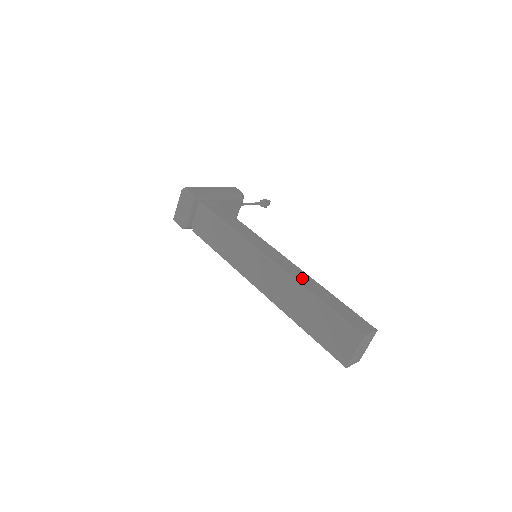
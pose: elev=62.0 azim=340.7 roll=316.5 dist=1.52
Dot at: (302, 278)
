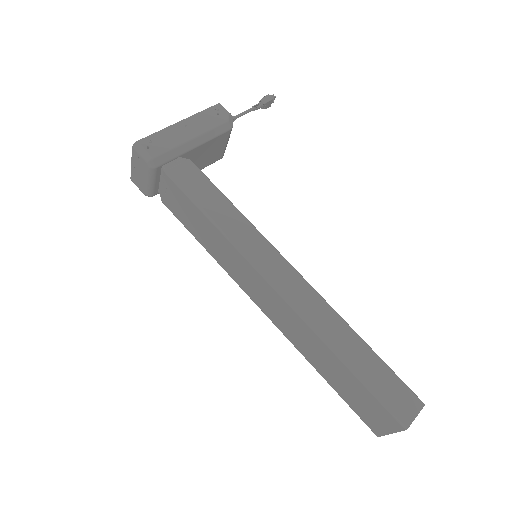
Dot at: (323, 321)
